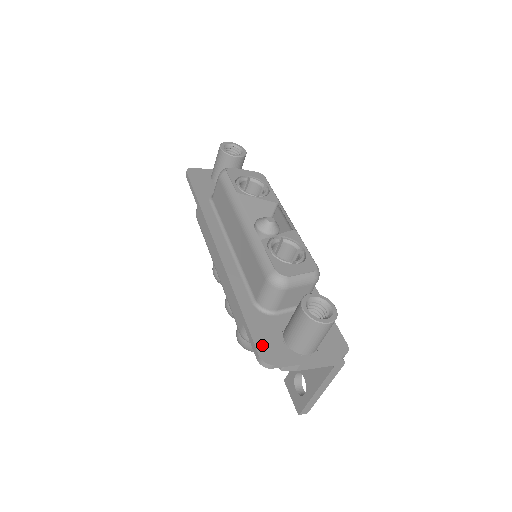
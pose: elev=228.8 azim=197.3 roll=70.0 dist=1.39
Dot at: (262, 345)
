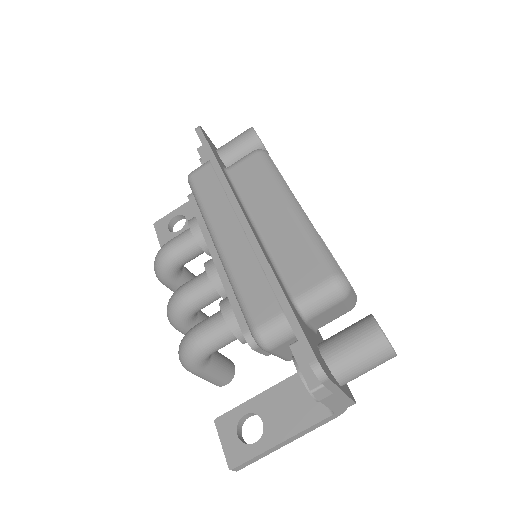
Dot at: (314, 349)
